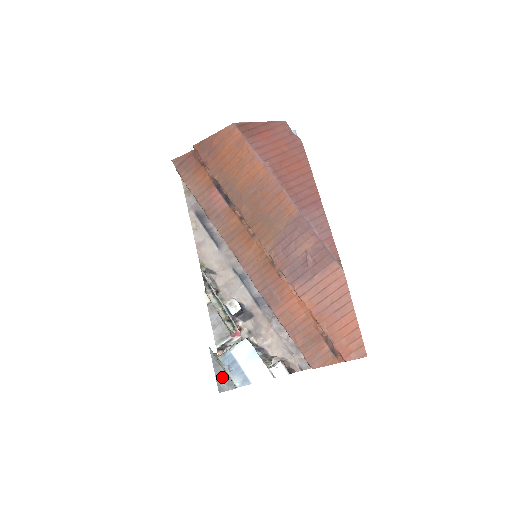
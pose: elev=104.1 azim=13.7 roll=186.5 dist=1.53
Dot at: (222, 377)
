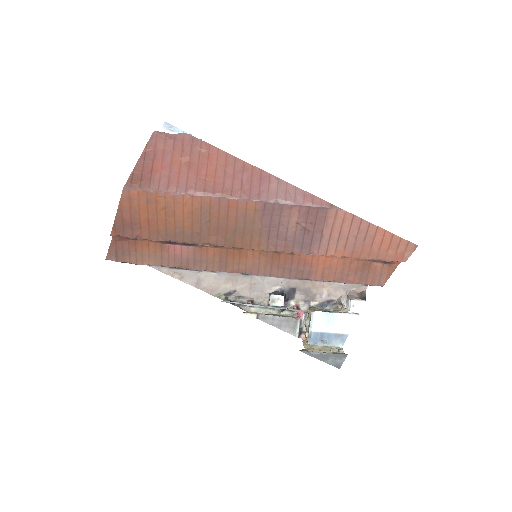
Dot at: (330, 358)
